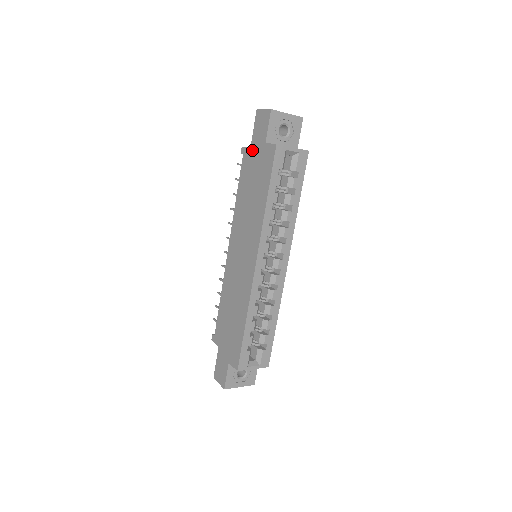
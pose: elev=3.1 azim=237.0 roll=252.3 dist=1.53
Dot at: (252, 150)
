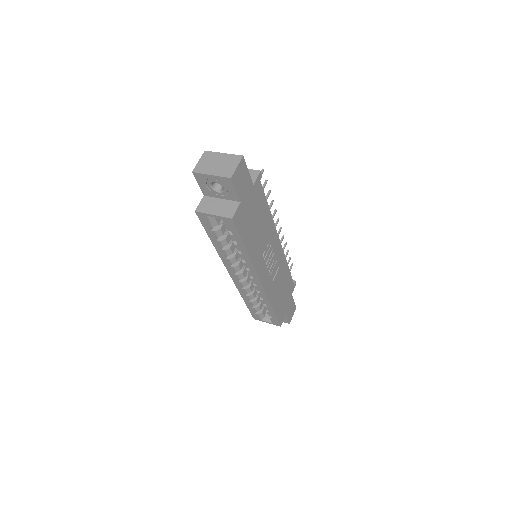
Dot at: occluded
